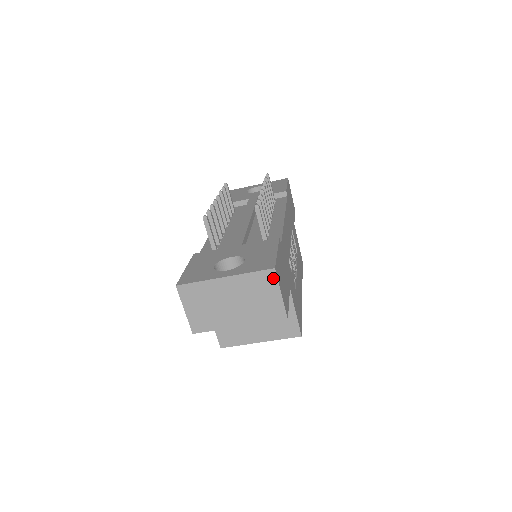
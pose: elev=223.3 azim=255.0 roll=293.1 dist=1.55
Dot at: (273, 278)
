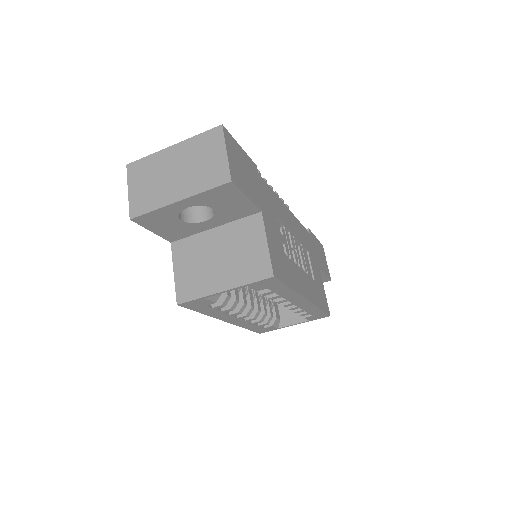
Dot at: (219, 136)
